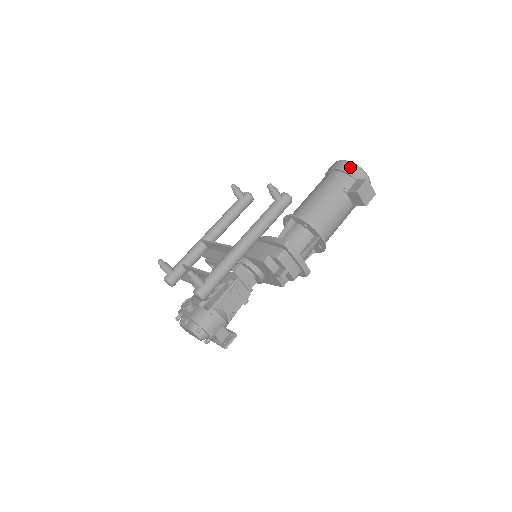
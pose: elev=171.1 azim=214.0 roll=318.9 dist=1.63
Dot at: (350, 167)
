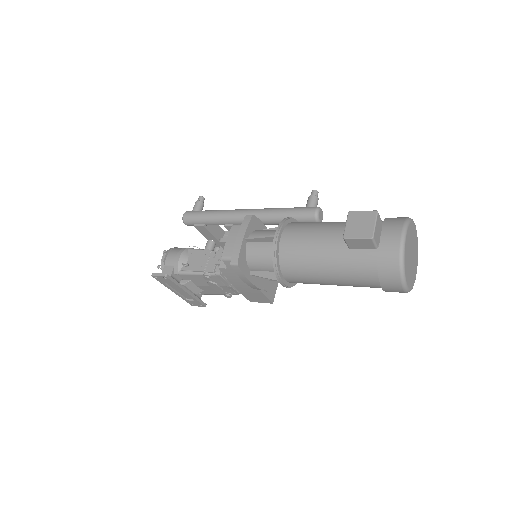
Dot at: (399, 217)
